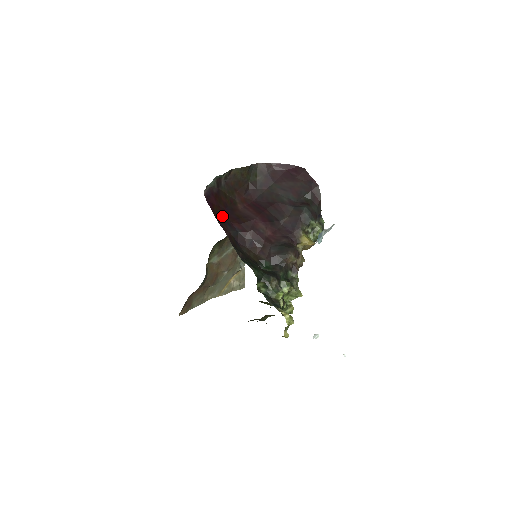
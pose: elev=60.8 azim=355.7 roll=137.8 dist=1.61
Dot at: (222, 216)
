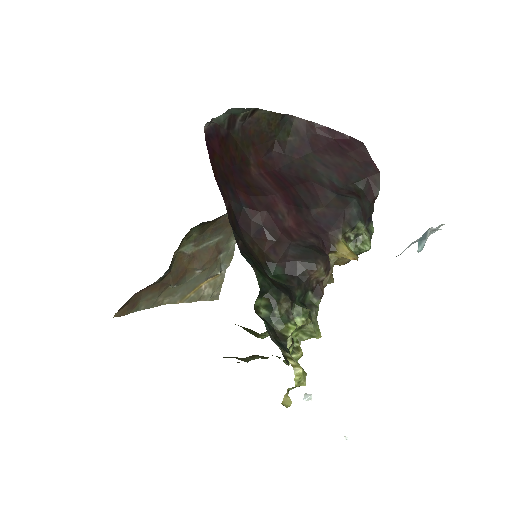
Dot at: (224, 174)
